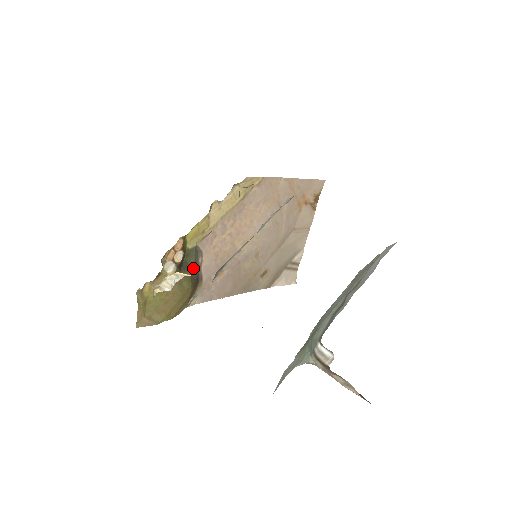
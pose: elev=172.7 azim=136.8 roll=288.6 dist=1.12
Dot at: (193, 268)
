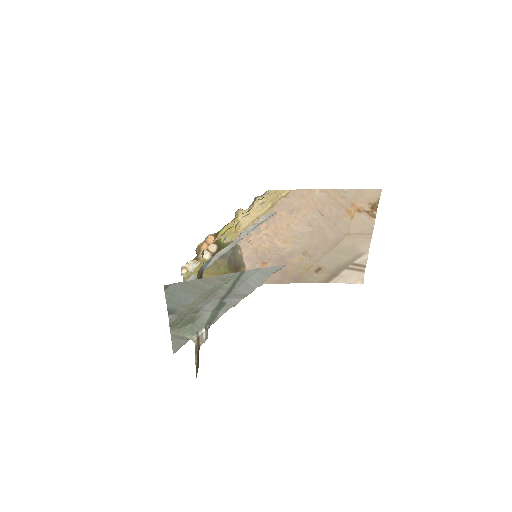
Dot at: (231, 257)
